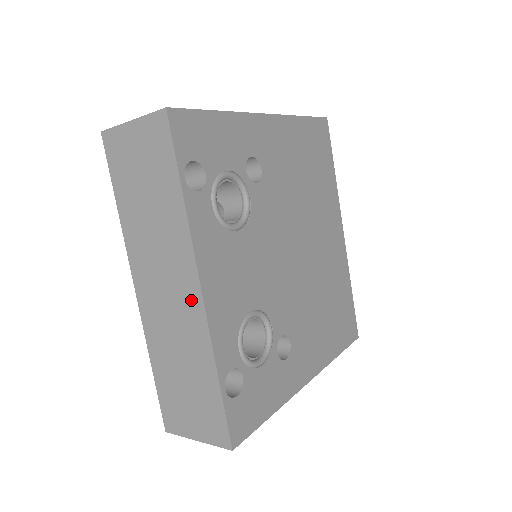
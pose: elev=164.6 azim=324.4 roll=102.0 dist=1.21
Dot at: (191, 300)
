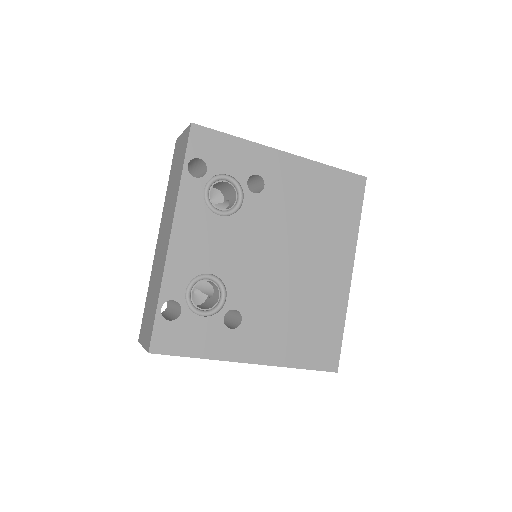
Dot at: (166, 243)
